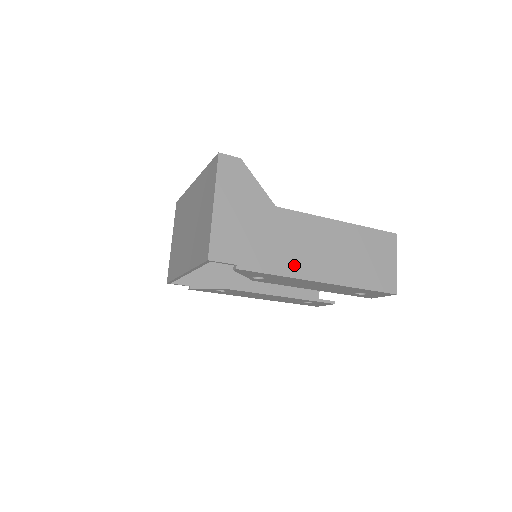
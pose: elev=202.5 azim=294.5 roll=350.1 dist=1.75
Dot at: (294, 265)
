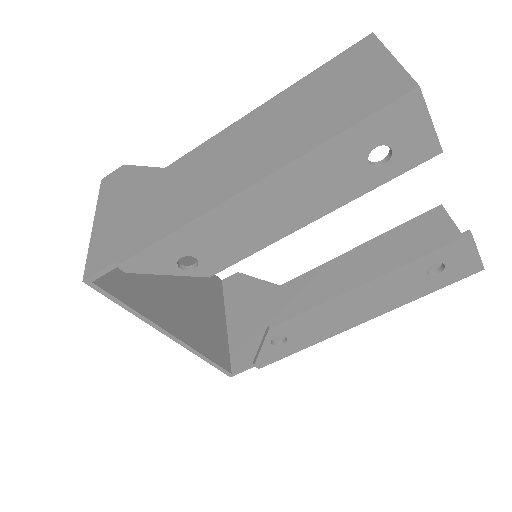
Dot at: (197, 203)
